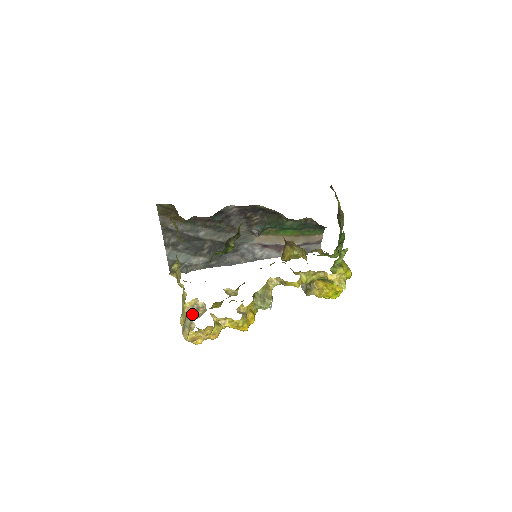
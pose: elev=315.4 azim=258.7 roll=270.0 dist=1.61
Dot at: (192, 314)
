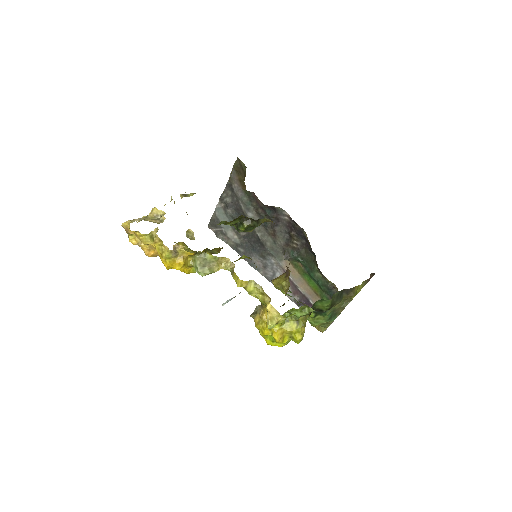
Dot at: (151, 219)
